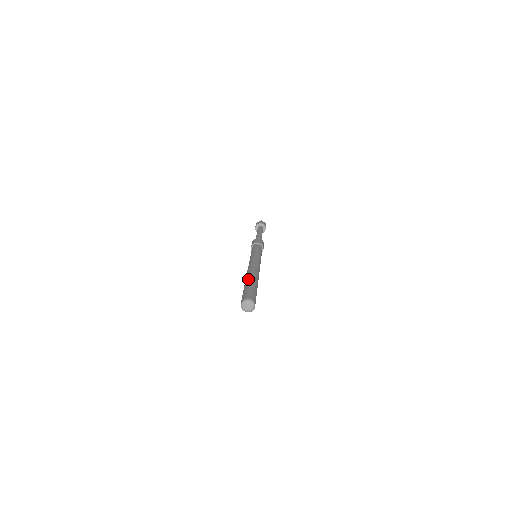
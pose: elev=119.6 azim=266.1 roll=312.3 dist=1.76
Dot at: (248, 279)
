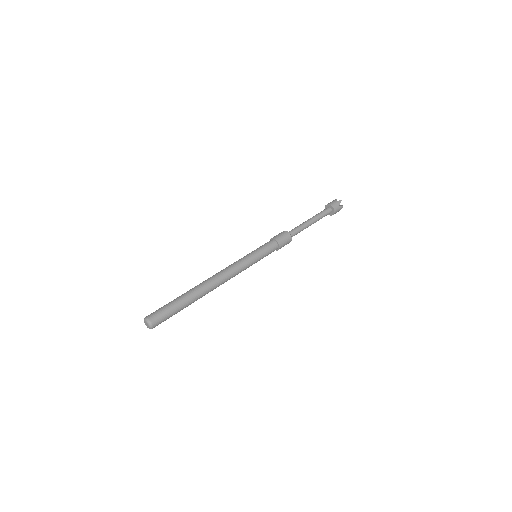
Dot at: (189, 292)
